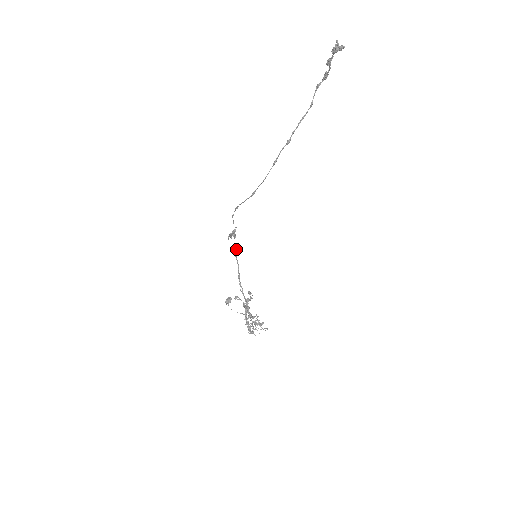
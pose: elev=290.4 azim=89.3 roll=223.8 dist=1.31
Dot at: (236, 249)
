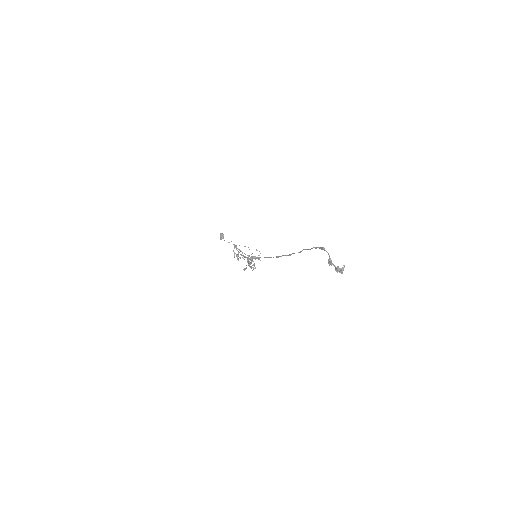
Dot at: (236, 248)
